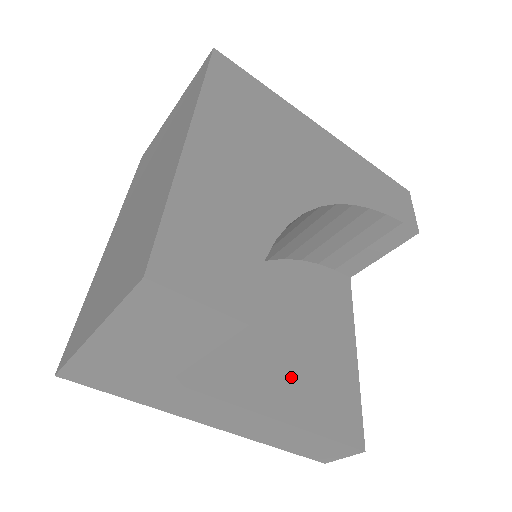
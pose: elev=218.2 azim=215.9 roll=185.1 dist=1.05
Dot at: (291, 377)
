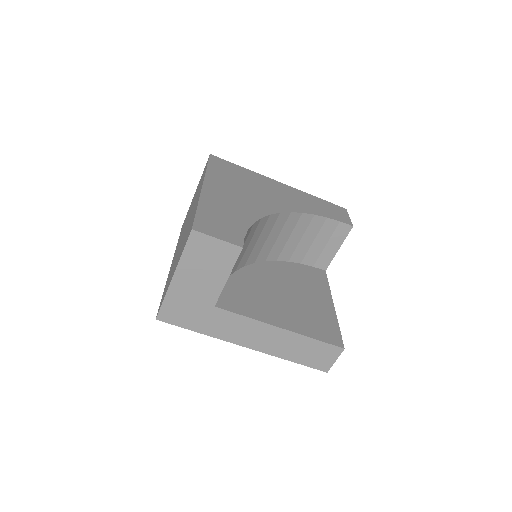
Dot at: (288, 312)
